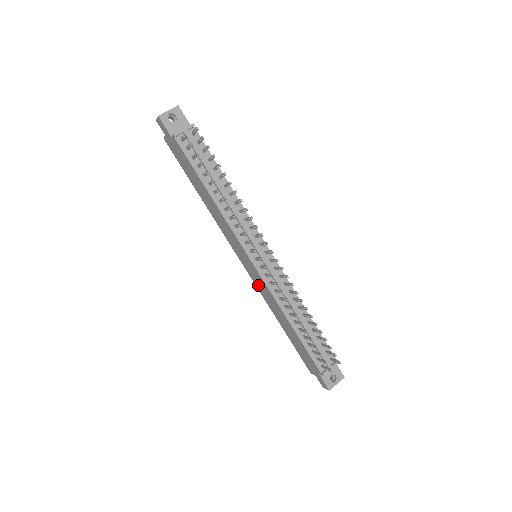
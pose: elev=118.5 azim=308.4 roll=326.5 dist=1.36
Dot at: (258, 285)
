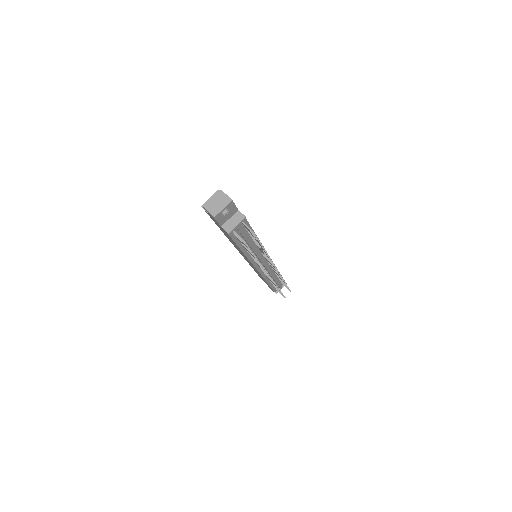
Dot at: occluded
